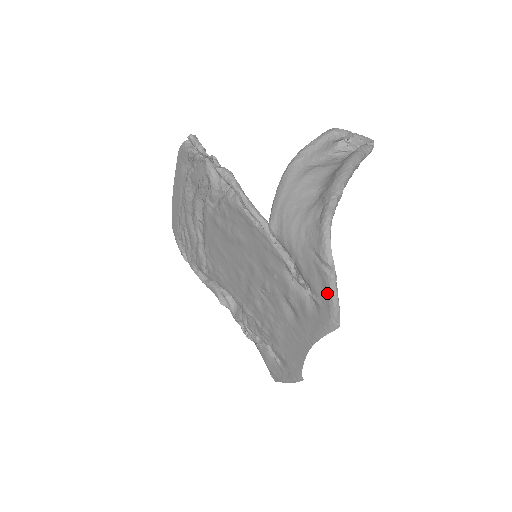
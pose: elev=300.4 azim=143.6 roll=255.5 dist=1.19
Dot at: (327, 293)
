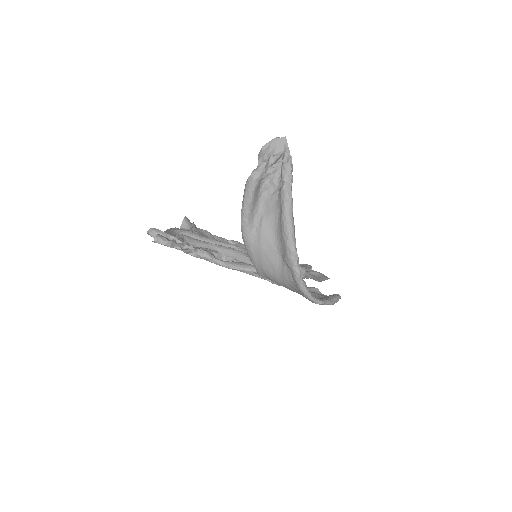
Dot at: occluded
